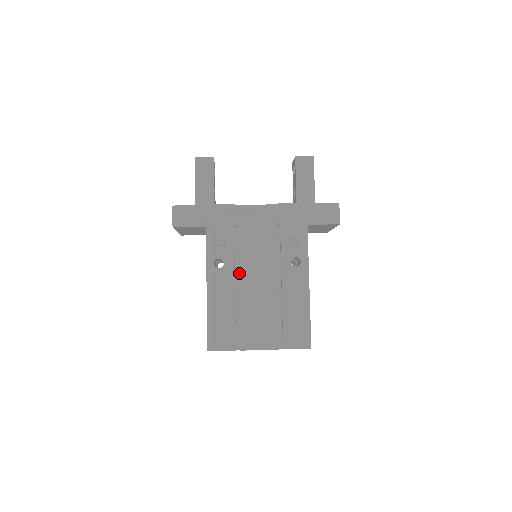
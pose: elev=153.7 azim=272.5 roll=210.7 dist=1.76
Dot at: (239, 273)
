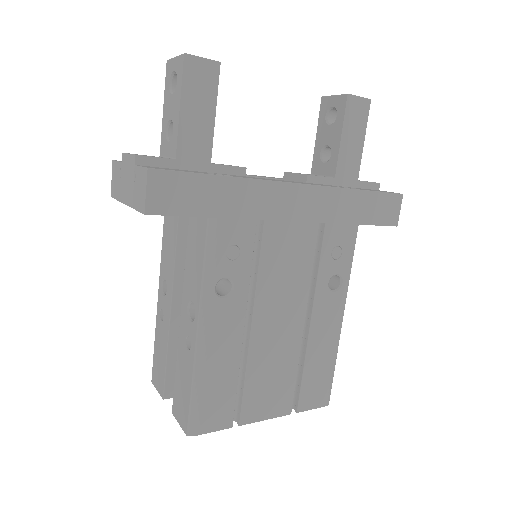
Dot at: (254, 304)
